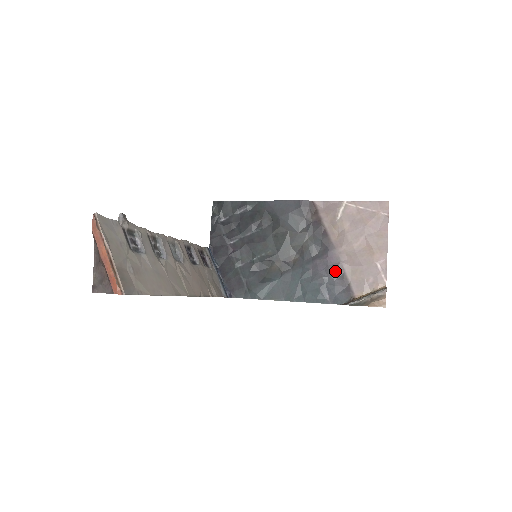
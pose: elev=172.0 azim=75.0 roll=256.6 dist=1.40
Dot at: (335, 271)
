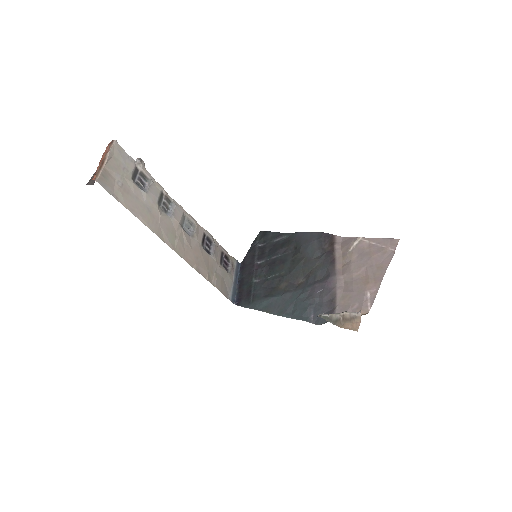
Dot at: (328, 294)
